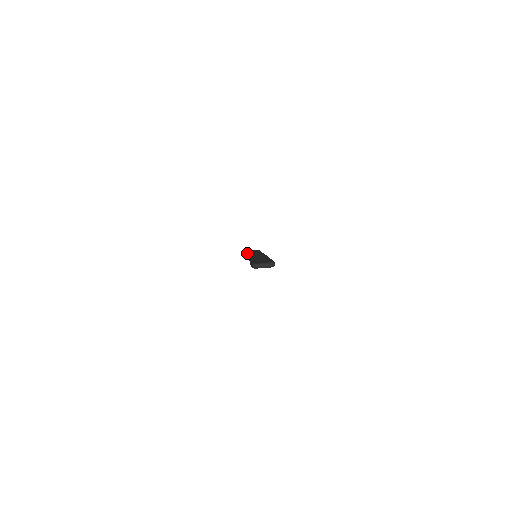
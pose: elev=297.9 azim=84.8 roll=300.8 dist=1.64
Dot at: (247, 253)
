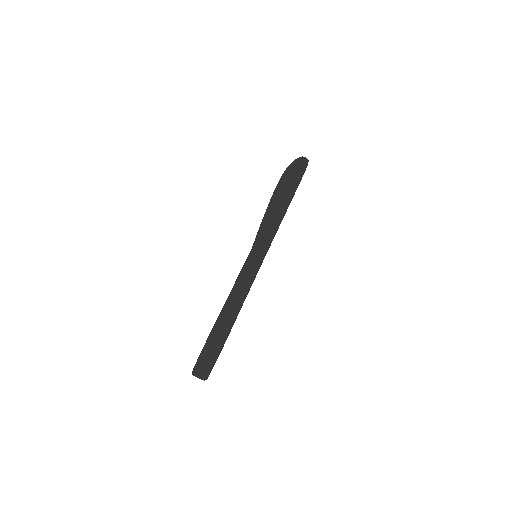
Dot at: (271, 208)
